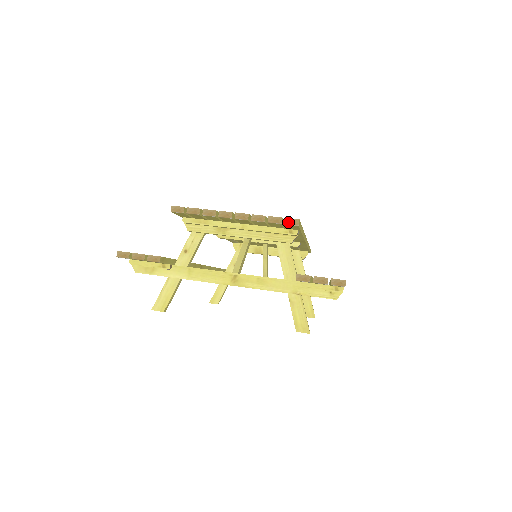
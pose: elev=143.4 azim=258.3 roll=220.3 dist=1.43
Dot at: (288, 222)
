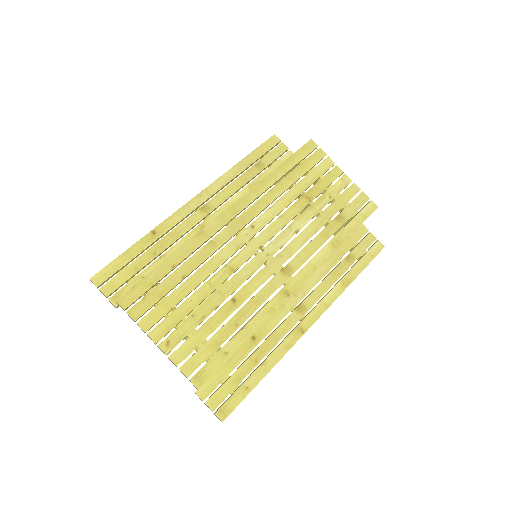
Dot at: occluded
